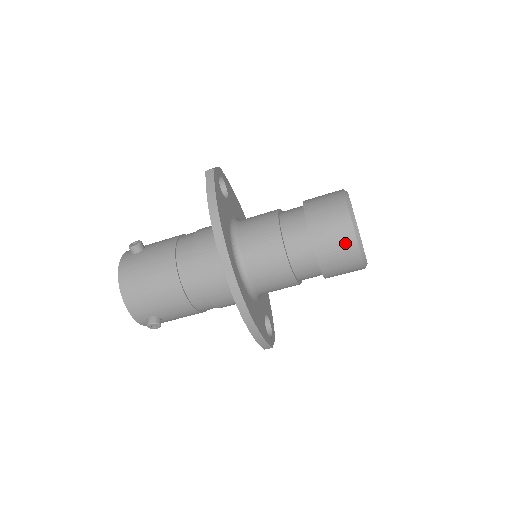
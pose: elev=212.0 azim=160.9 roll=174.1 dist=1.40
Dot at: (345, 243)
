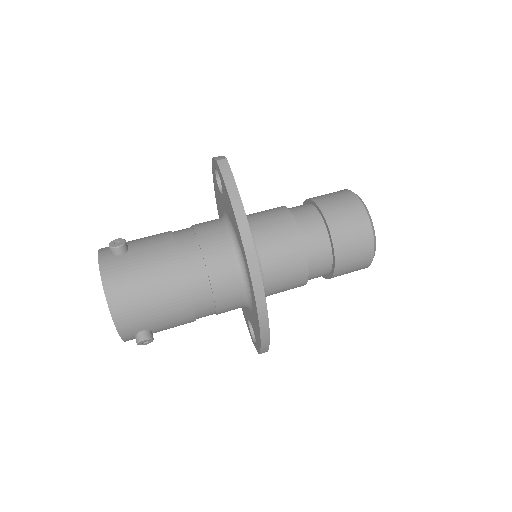
Dot at: (363, 246)
